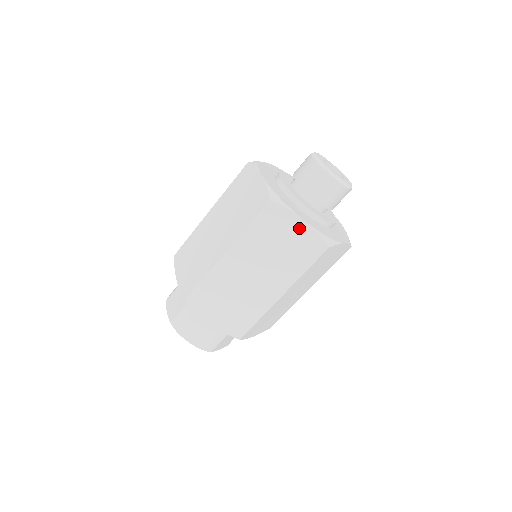
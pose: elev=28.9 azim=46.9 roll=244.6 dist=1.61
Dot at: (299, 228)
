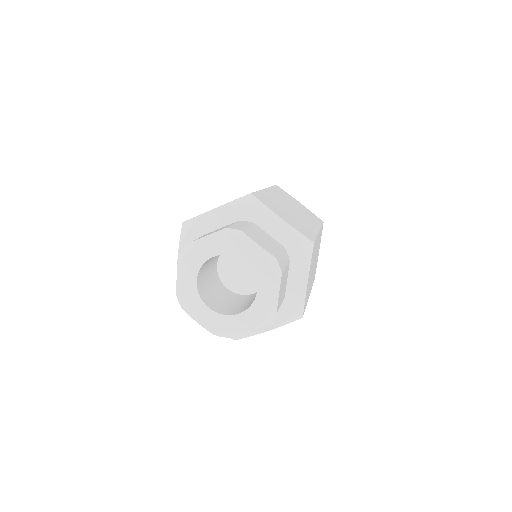
Dot at: (301, 205)
